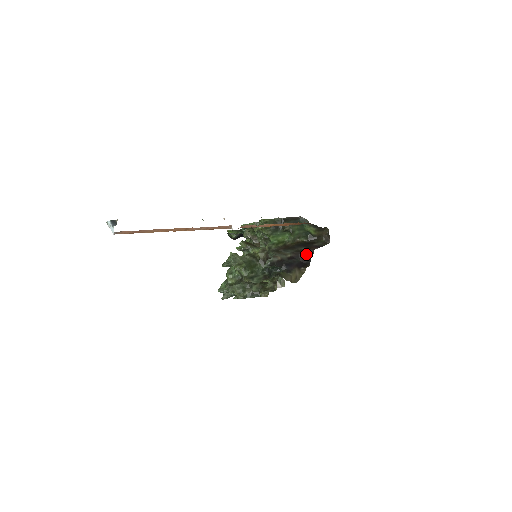
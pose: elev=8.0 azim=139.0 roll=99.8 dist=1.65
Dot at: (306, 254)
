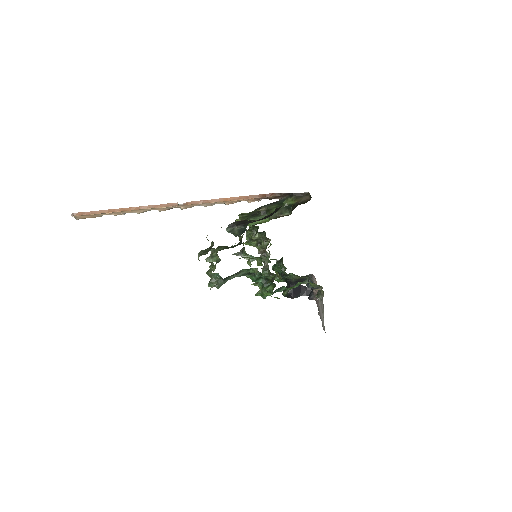
Dot at: (275, 210)
